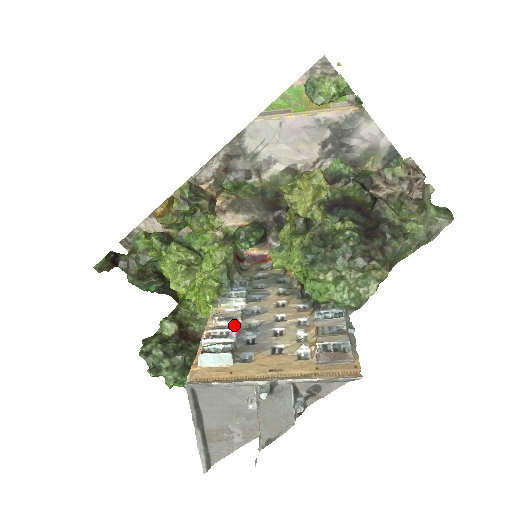
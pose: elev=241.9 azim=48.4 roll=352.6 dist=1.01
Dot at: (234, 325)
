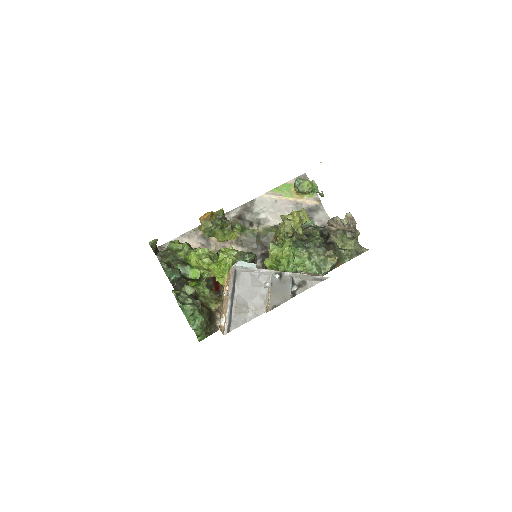
Dot at: occluded
